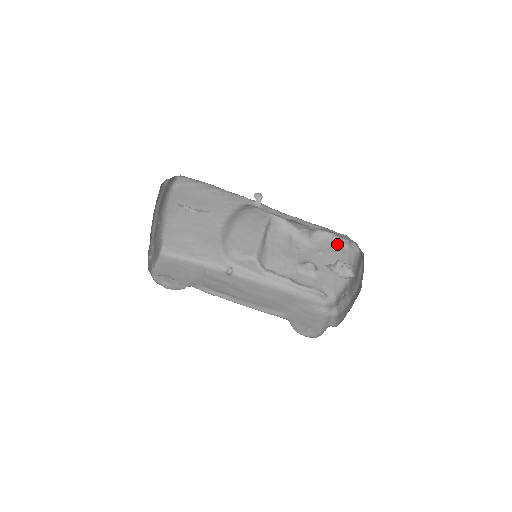
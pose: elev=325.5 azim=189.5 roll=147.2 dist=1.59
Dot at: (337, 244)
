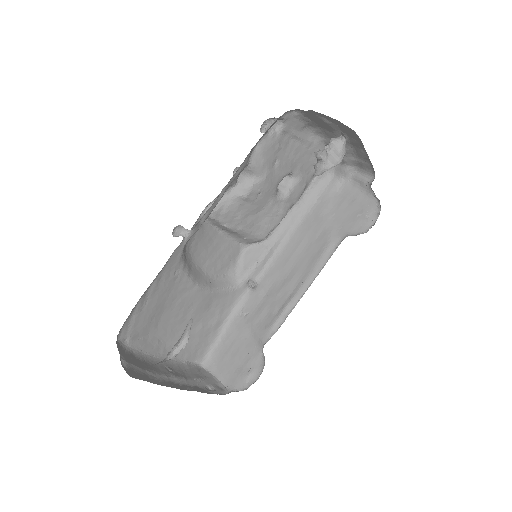
Dot at: (274, 138)
